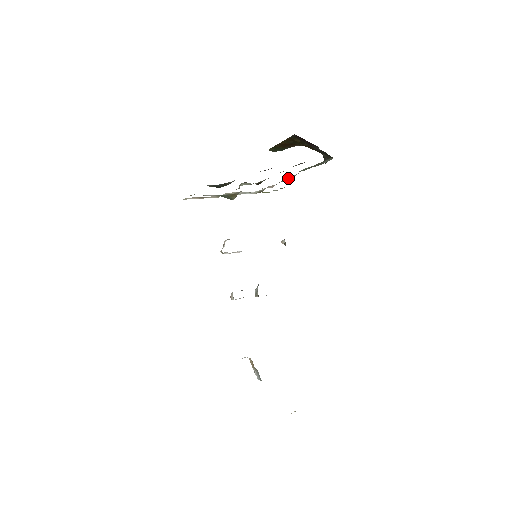
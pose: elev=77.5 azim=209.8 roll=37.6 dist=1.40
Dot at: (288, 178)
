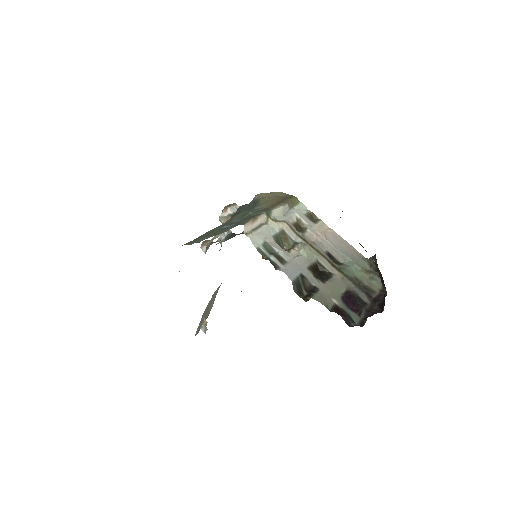
Dot at: (338, 254)
